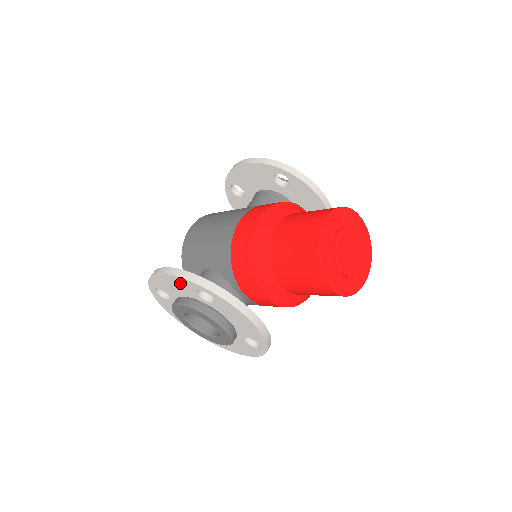
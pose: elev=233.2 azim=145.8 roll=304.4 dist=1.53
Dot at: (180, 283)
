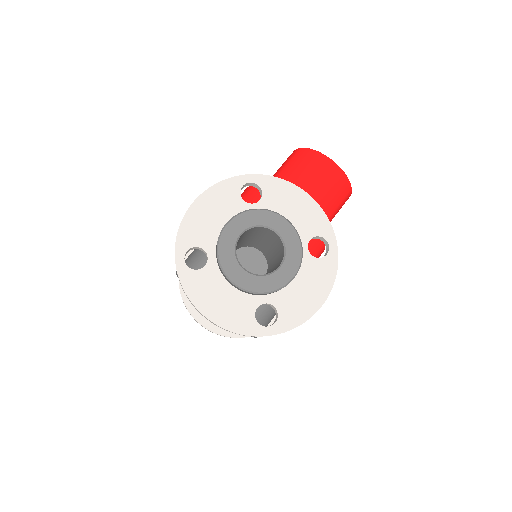
Dot at: (219, 196)
